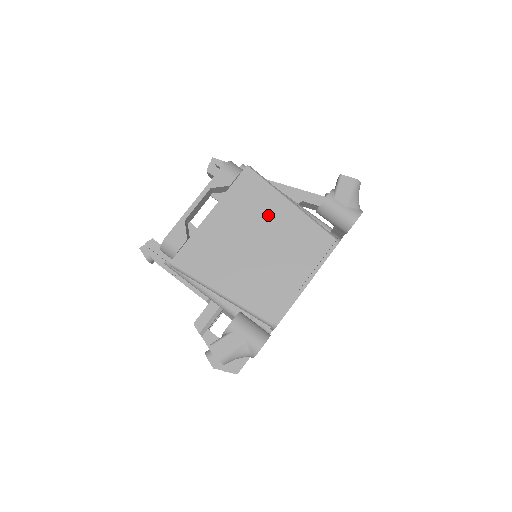
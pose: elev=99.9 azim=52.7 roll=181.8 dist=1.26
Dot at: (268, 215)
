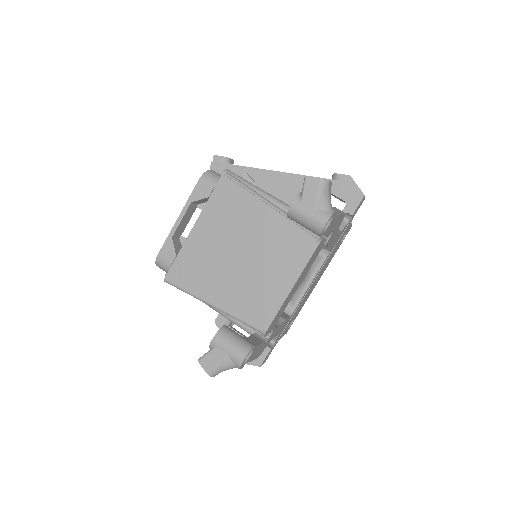
Dot at: (247, 222)
